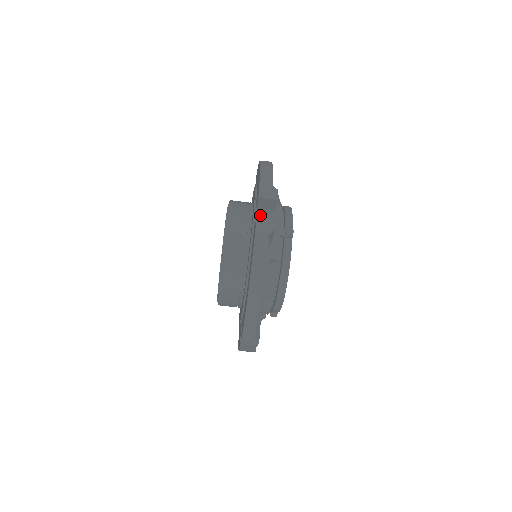
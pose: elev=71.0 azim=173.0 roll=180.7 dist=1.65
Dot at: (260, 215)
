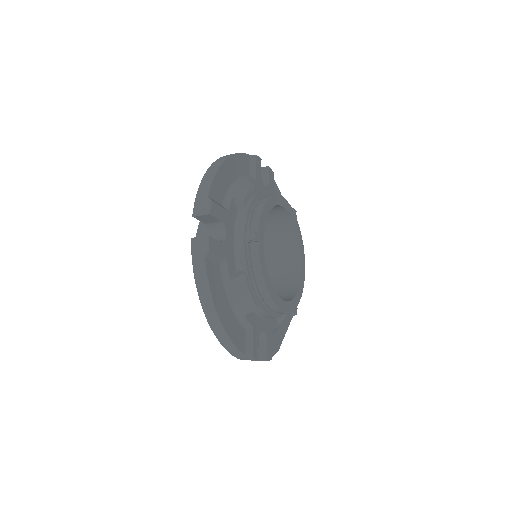
Dot at: (193, 238)
